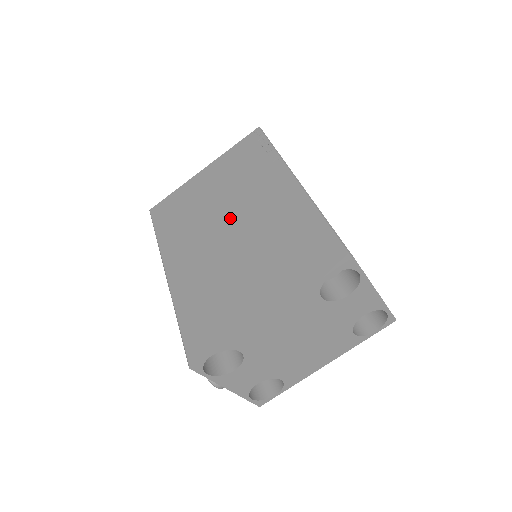
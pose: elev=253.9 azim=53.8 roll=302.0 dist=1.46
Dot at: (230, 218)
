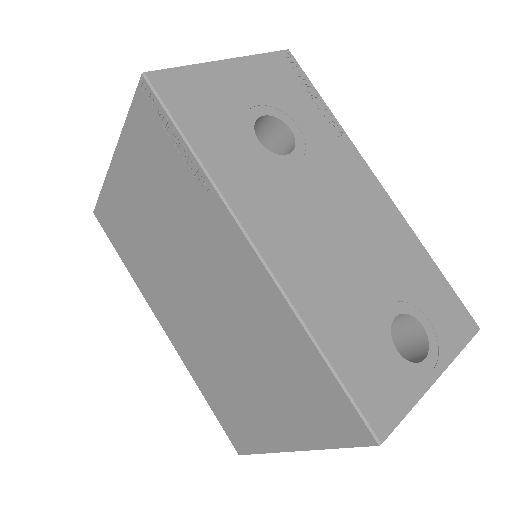
Dot at: (191, 281)
